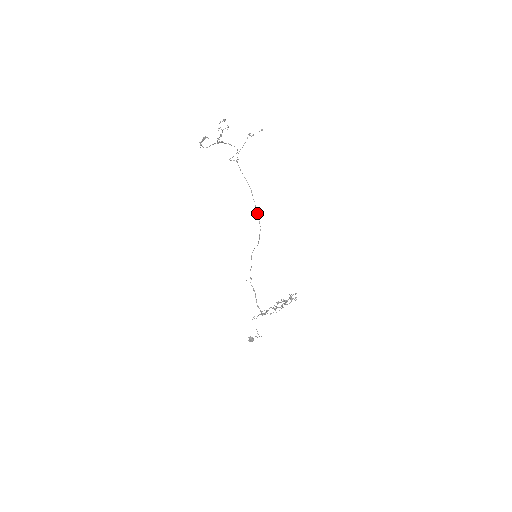
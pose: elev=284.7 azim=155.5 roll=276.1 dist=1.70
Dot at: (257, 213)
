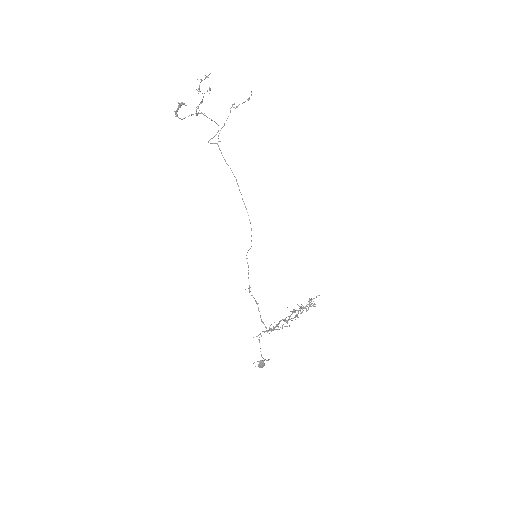
Dot at: occluded
